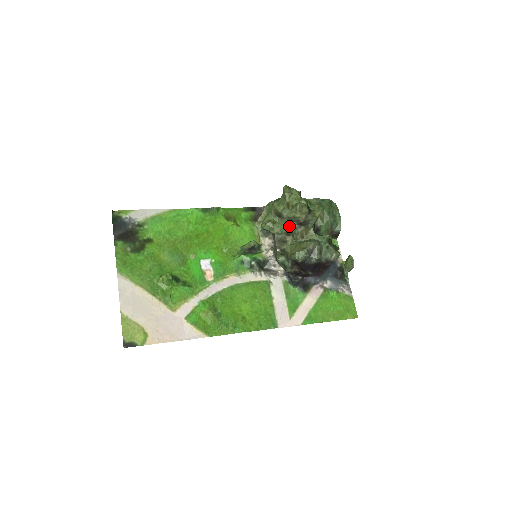
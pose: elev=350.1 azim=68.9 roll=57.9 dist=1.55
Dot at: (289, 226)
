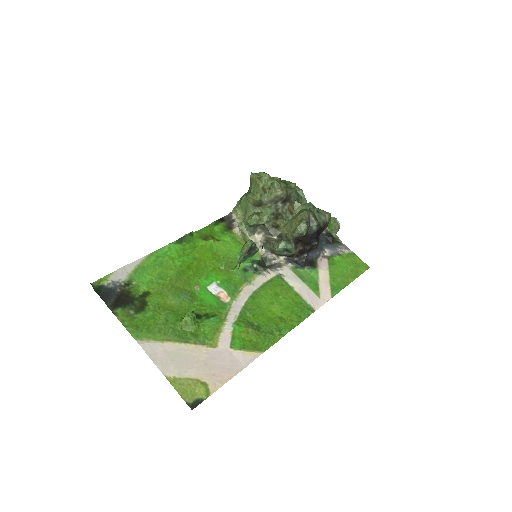
Dot at: (275, 209)
